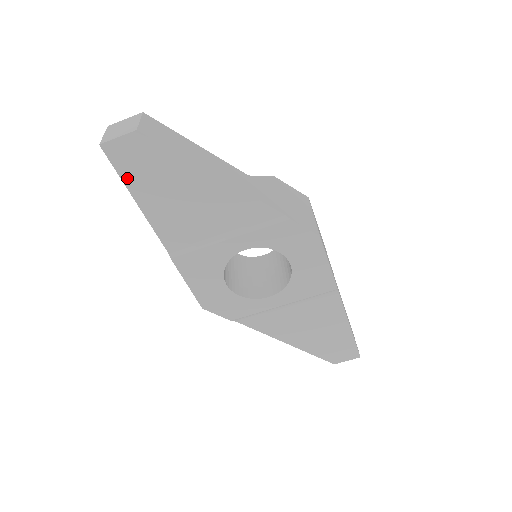
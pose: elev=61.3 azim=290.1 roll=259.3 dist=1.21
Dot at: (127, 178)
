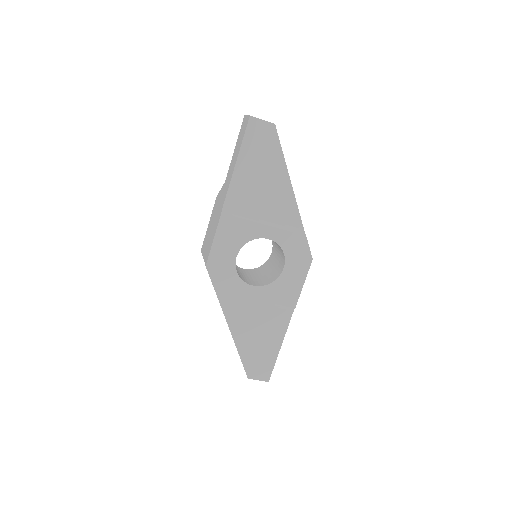
Dot at: (245, 144)
